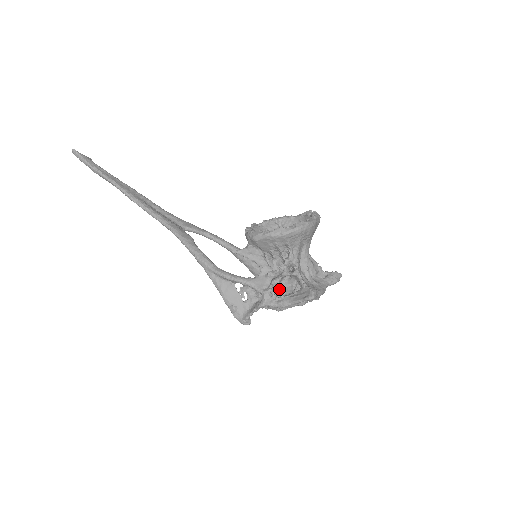
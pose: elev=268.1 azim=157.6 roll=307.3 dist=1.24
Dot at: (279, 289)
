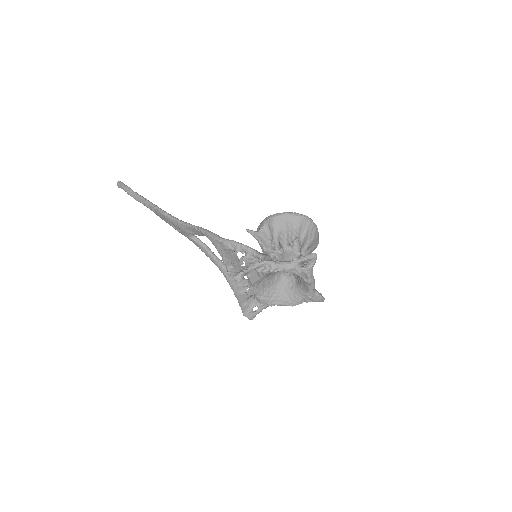
Dot at: occluded
